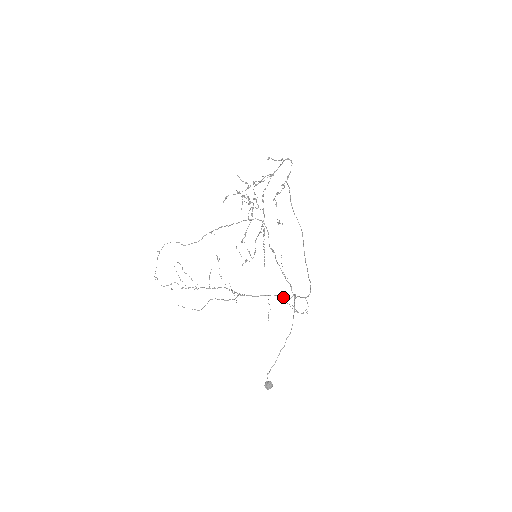
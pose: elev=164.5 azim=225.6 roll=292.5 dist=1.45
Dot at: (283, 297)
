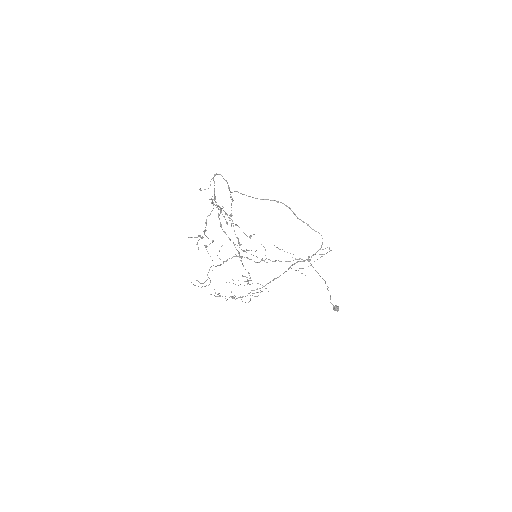
Dot at: (301, 261)
